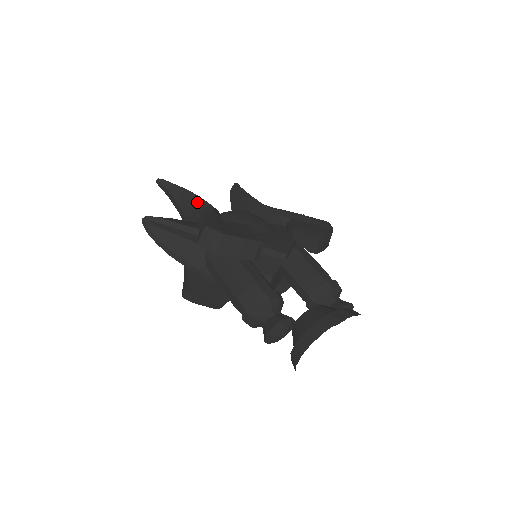
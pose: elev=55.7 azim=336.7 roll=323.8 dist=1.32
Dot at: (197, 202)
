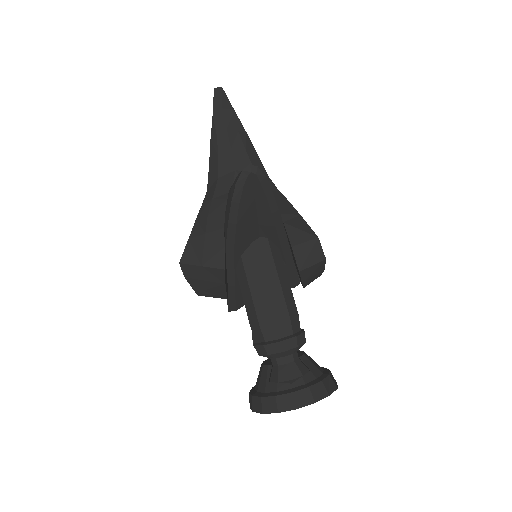
Dot at: (257, 163)
